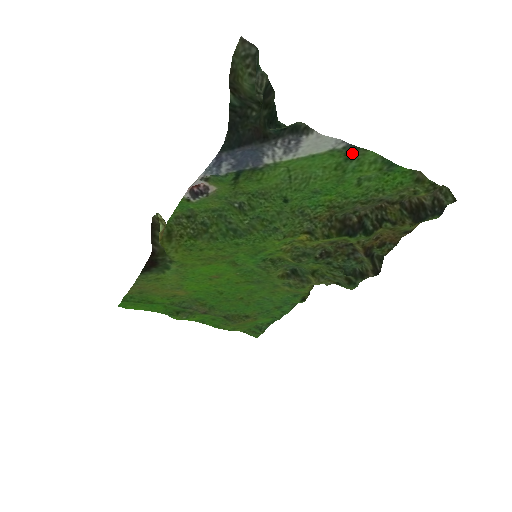
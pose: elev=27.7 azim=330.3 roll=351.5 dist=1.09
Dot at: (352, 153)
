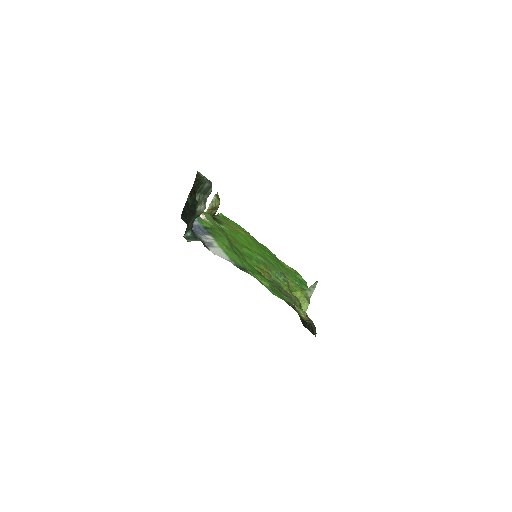
Dot at: (243, 269)
